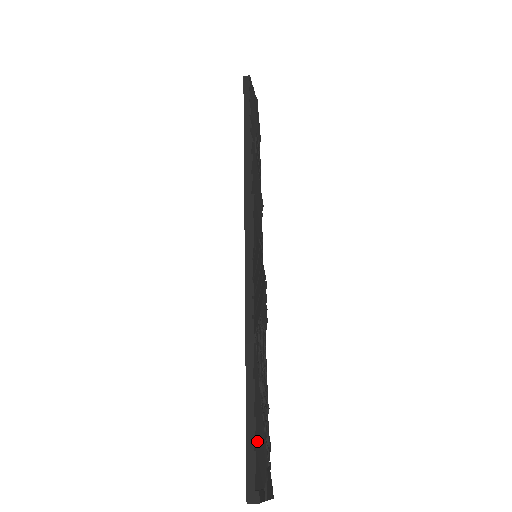
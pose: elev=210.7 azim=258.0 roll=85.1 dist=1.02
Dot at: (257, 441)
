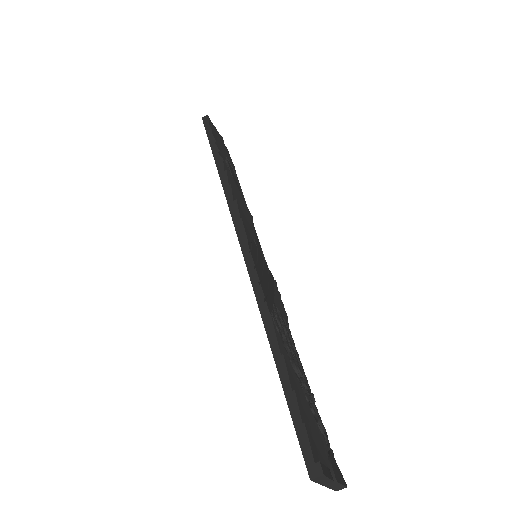
Dot at: (303, 415)
